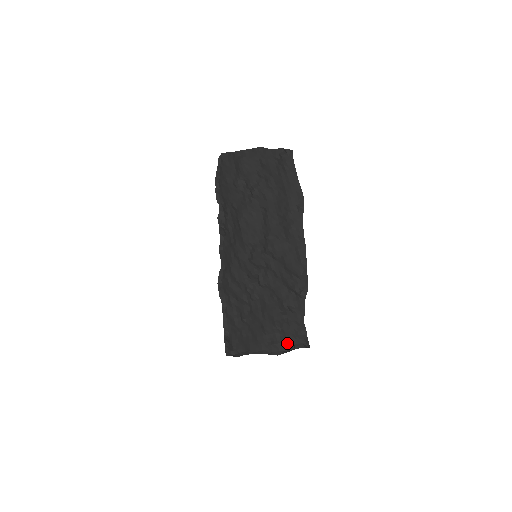
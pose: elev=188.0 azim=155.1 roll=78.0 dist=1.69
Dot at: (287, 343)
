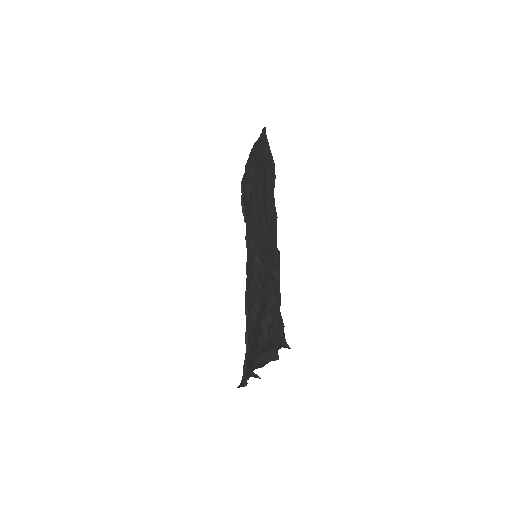
Dot at: (271, 348)
